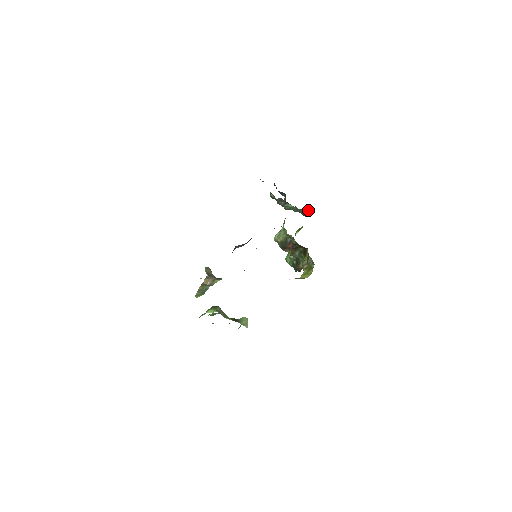
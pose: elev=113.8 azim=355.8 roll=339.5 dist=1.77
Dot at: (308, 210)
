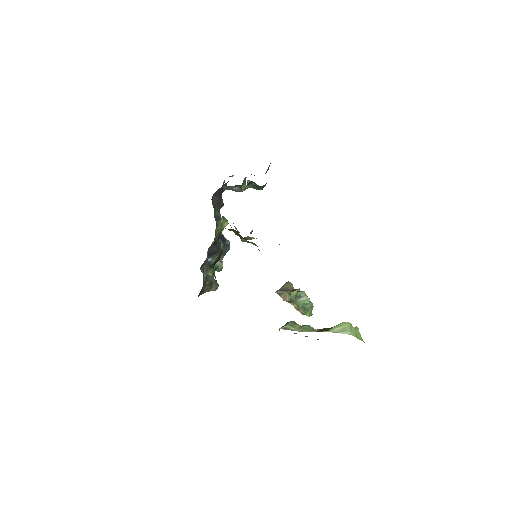
Dot at: (251, 181)
